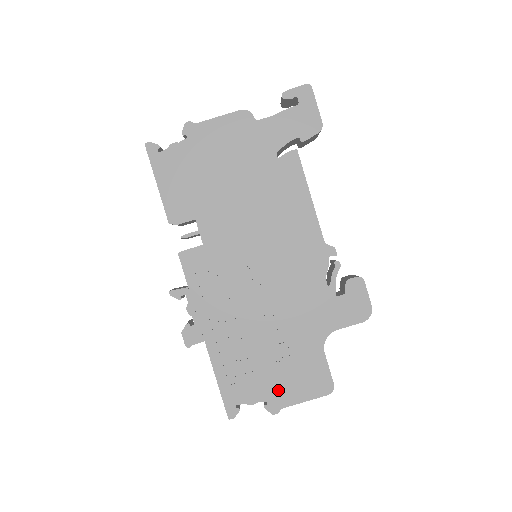
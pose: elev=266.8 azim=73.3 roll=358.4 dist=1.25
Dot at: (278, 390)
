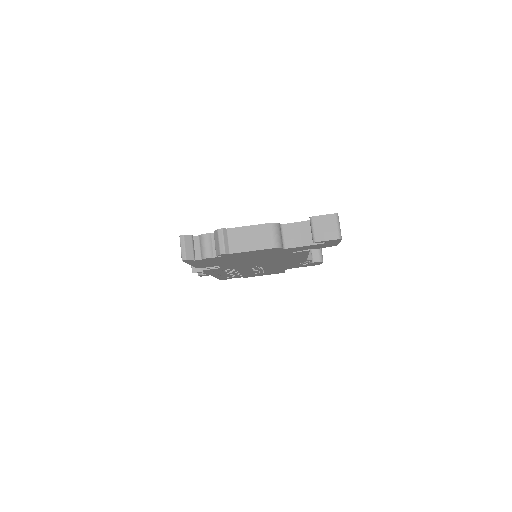
Dot at: occluded
